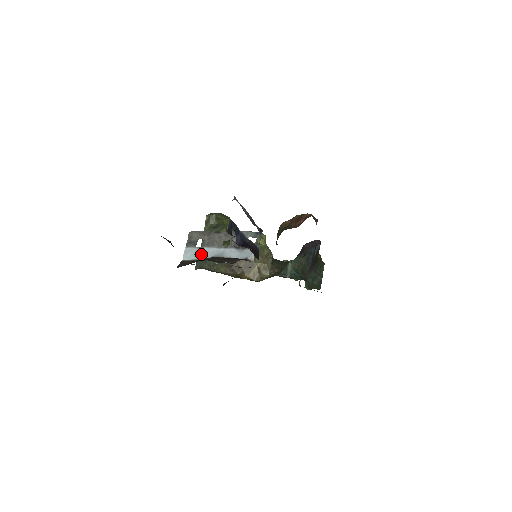
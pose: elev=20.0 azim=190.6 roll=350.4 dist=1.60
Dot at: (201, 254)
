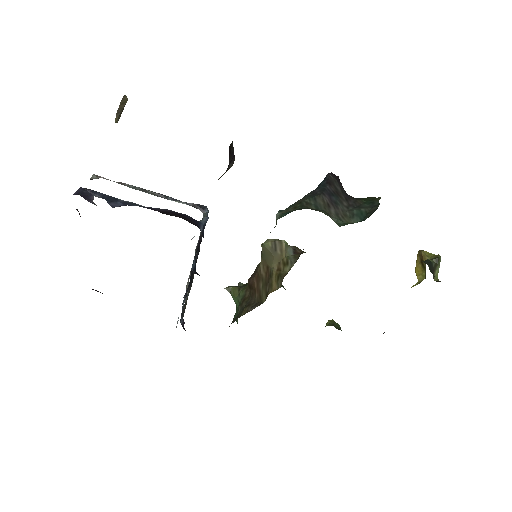
Dot at: occluded
